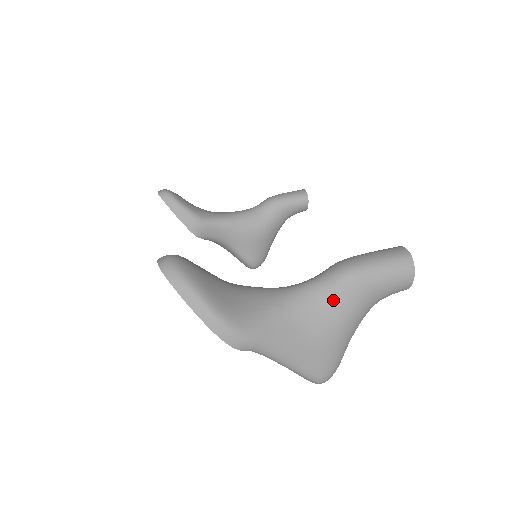
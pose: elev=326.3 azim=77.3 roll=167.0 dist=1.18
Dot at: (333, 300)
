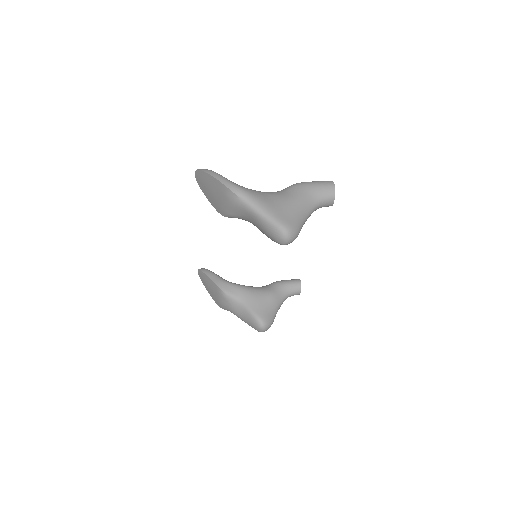
Dot at: (288, 192)
